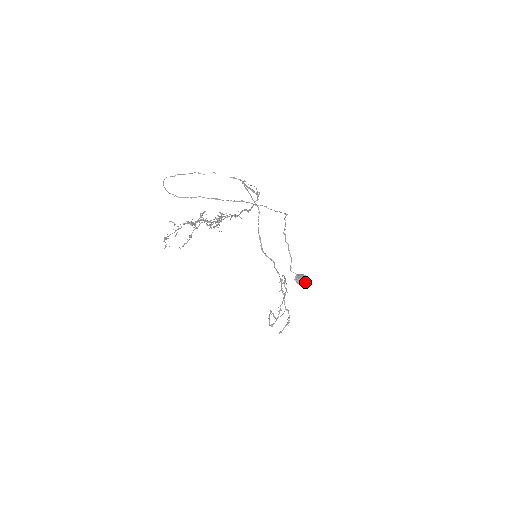
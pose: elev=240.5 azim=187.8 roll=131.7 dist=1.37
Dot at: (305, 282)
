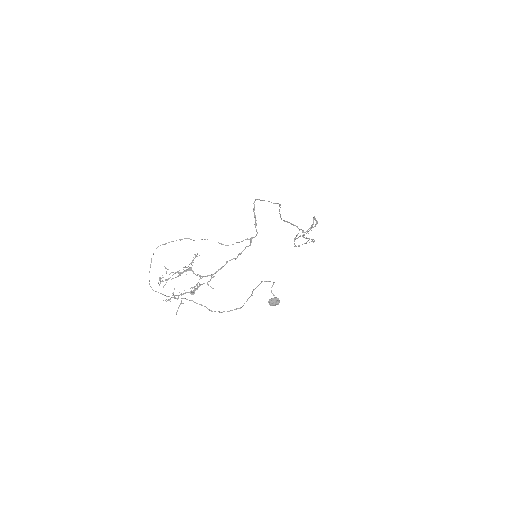
Dot at: occluded
